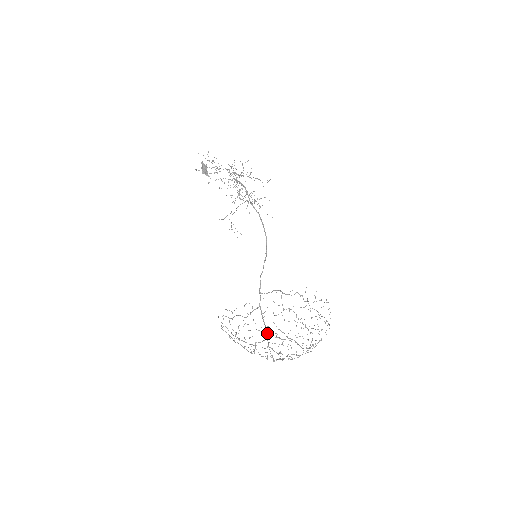
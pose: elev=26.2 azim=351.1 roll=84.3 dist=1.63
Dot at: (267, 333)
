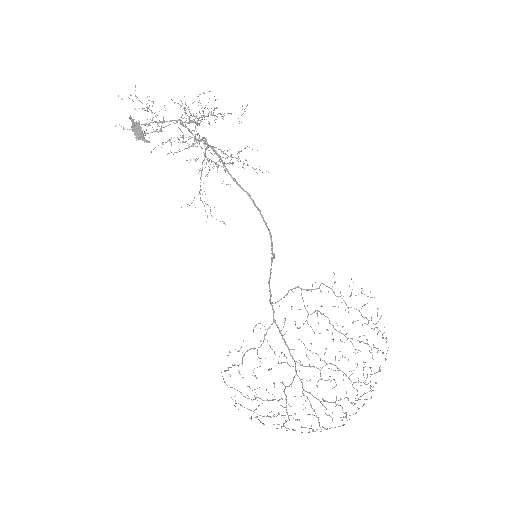
Dot at: (295, 363)
